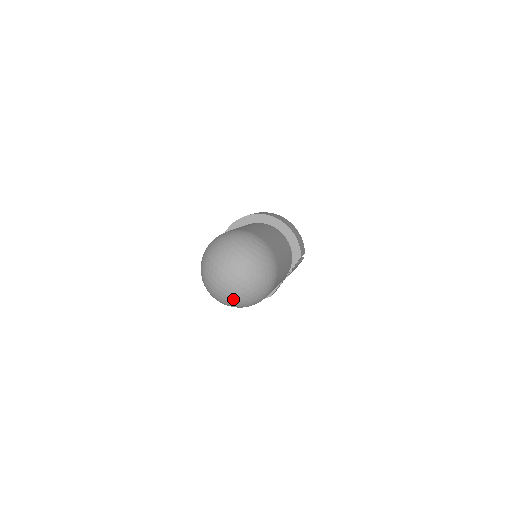
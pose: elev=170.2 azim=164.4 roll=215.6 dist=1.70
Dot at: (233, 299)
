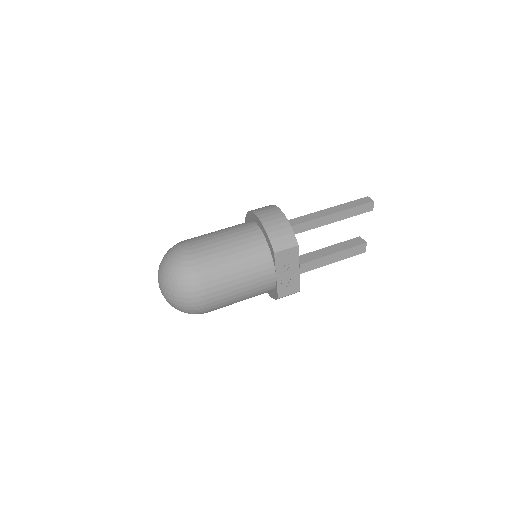
Dot at: (174, 307)
